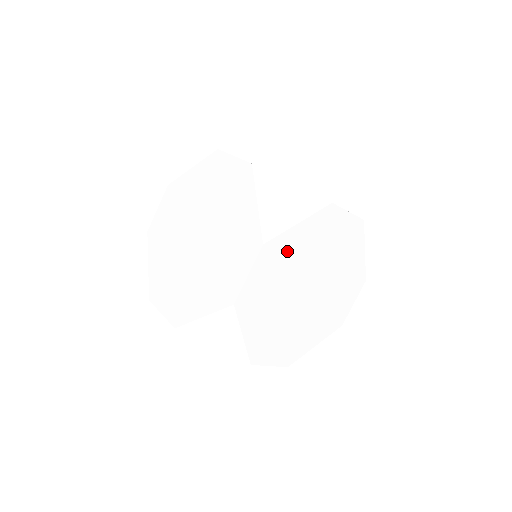
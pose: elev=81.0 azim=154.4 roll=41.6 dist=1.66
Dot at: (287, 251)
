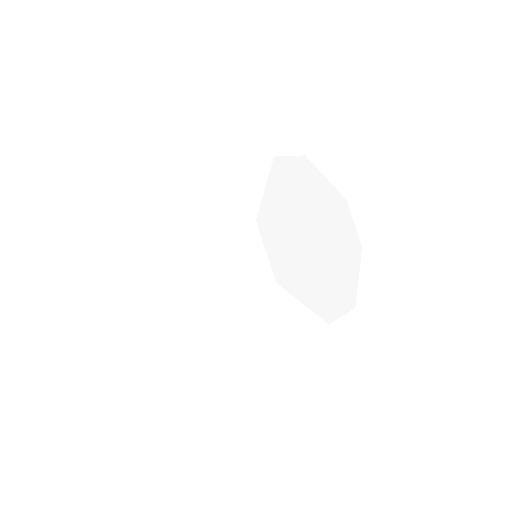
Dot at: (276, 214)
